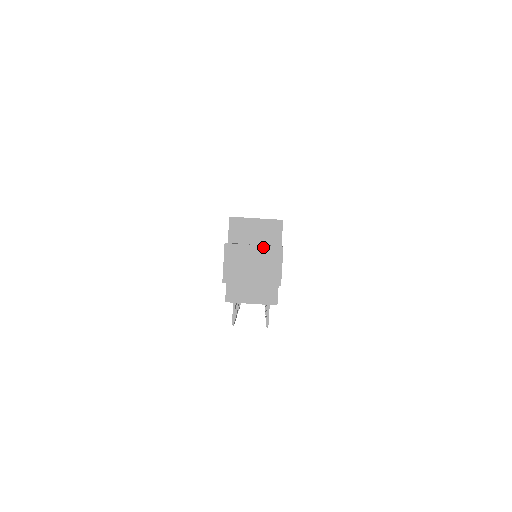
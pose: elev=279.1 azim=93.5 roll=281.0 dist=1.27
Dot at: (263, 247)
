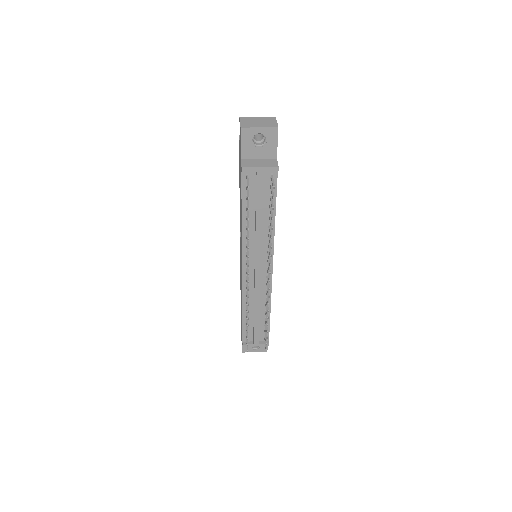
Dot at: (263, 118)
